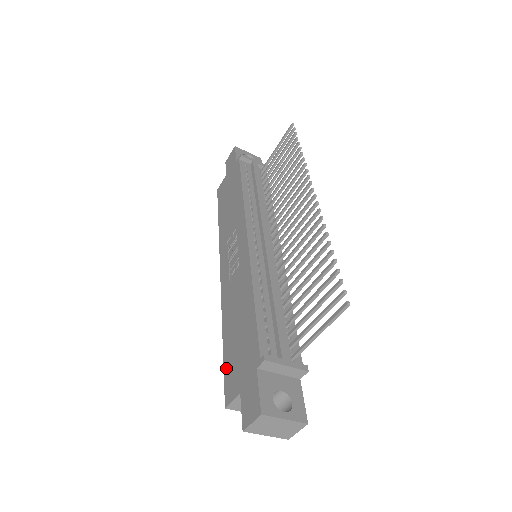
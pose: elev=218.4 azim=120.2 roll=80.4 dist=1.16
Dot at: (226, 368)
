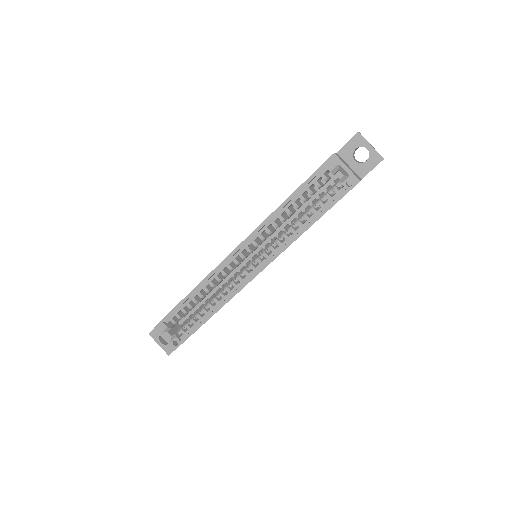
Dot at: (310, 176)
